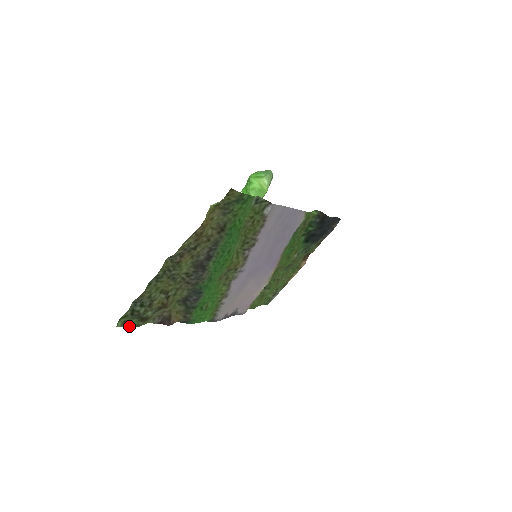
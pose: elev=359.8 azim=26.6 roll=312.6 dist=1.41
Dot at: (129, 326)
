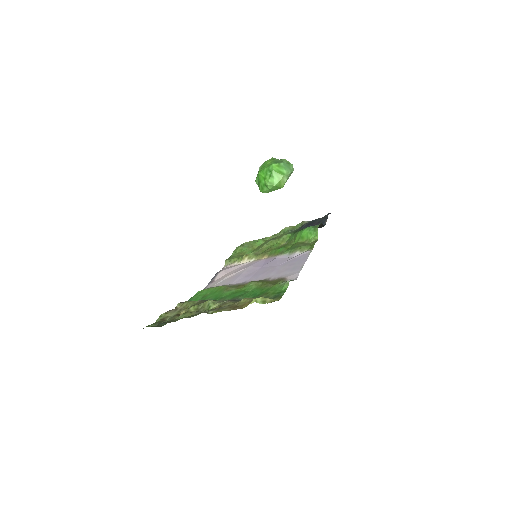
Dot at: occluded
